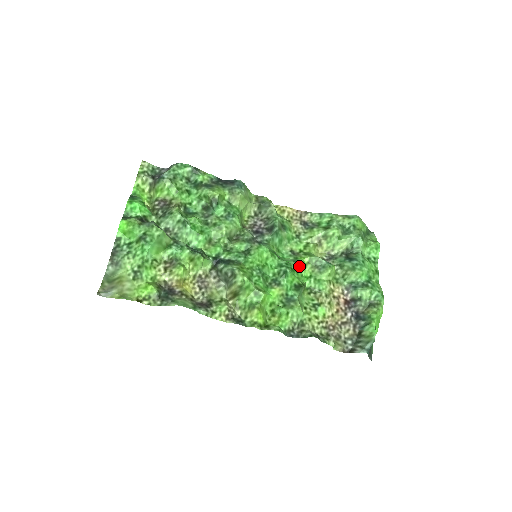
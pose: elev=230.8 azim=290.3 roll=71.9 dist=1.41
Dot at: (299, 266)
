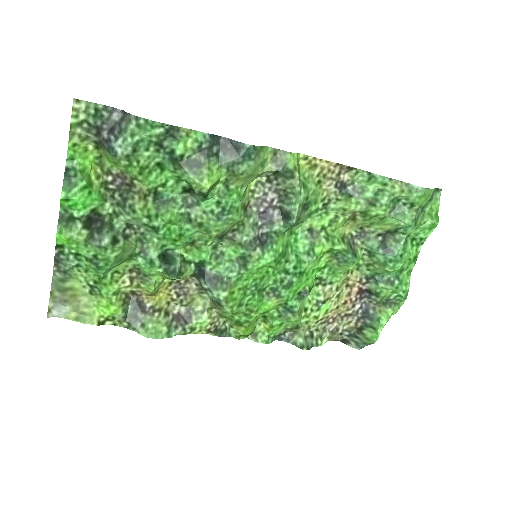
Dot at: (312, 262)
